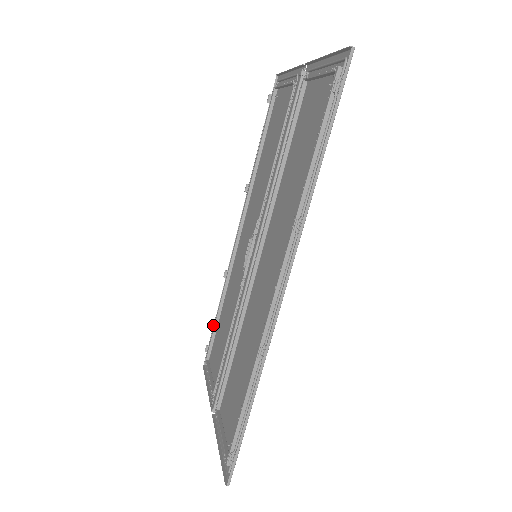
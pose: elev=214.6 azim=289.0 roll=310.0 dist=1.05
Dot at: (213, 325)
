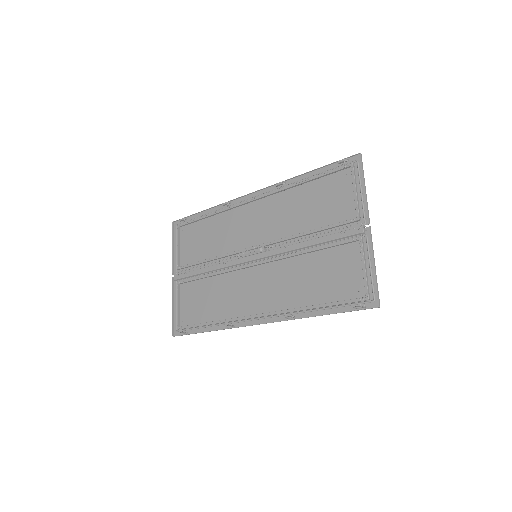
Dot at: (195, 213)
